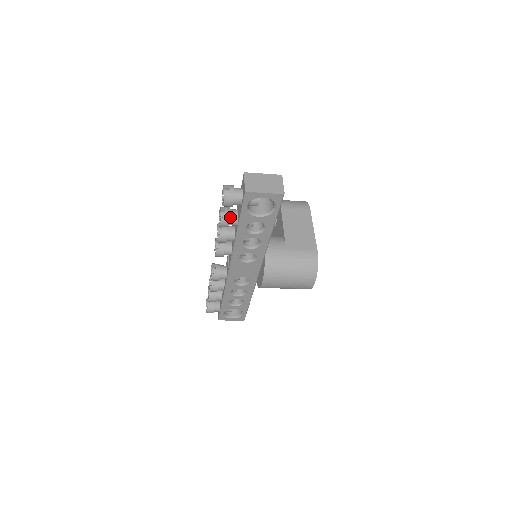
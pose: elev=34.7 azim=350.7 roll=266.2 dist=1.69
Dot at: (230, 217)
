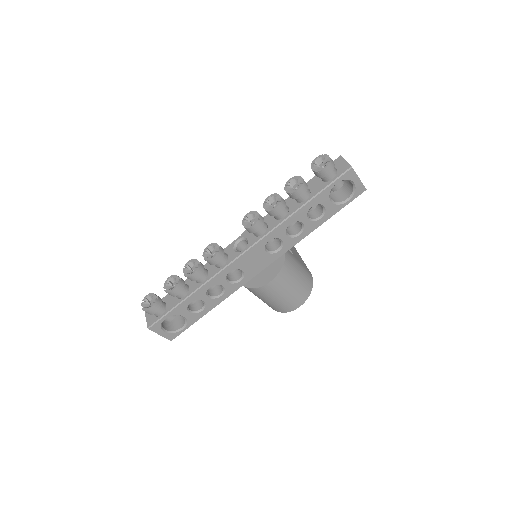
Dot at: (306, 189)
